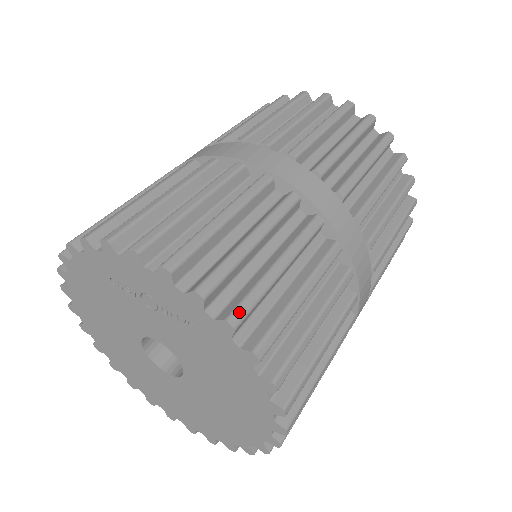
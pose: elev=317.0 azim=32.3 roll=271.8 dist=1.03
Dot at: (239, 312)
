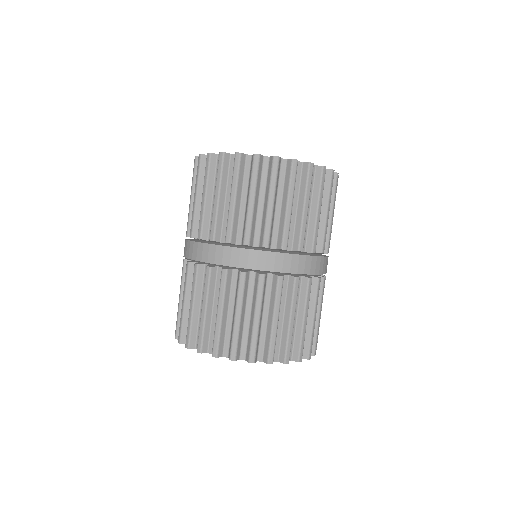
Dot at: (310, 353)
